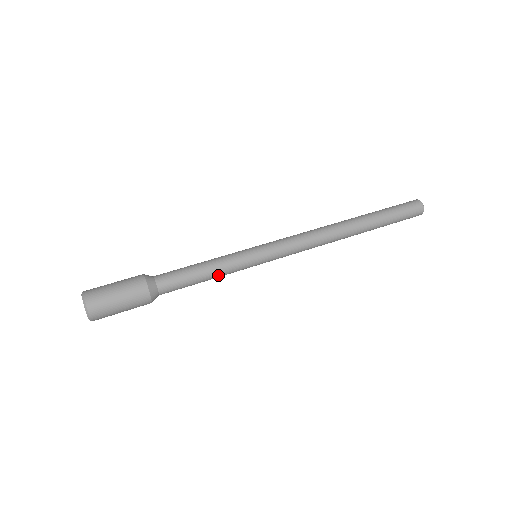
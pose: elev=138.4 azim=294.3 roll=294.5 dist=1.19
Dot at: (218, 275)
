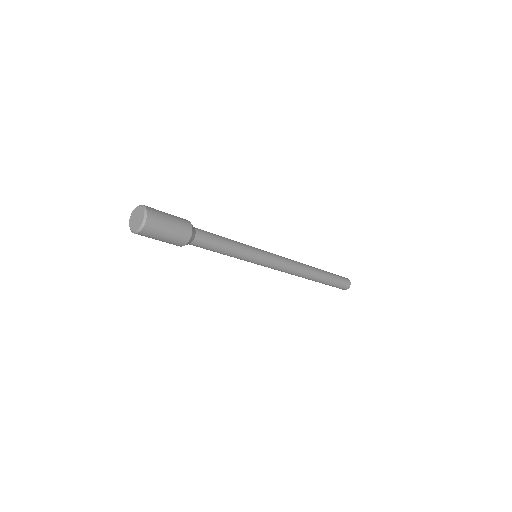
Dot at: (234, 252)
